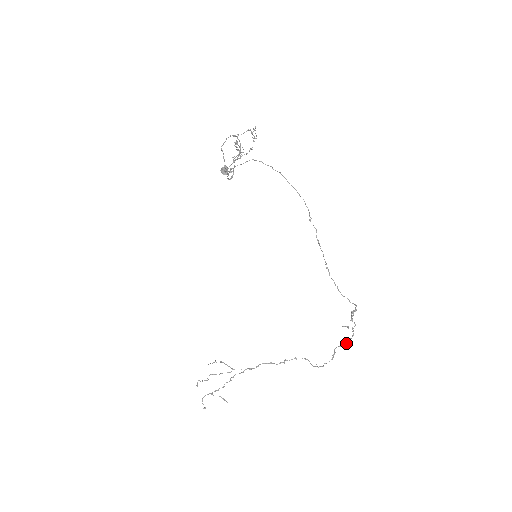
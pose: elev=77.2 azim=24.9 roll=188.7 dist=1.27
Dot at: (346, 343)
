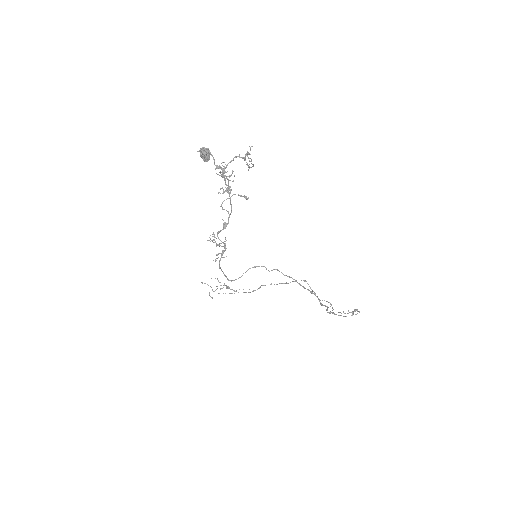
Dot at: (344, 316)
